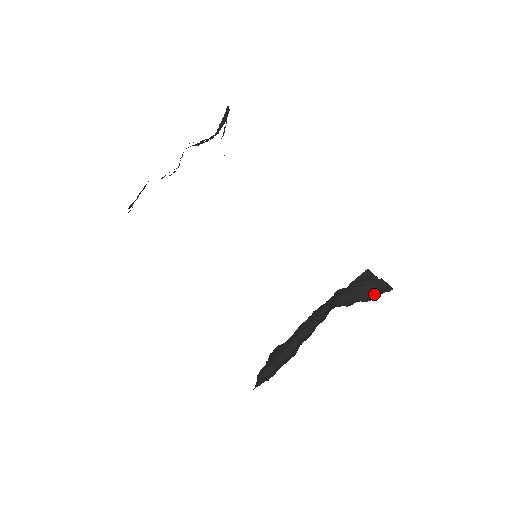
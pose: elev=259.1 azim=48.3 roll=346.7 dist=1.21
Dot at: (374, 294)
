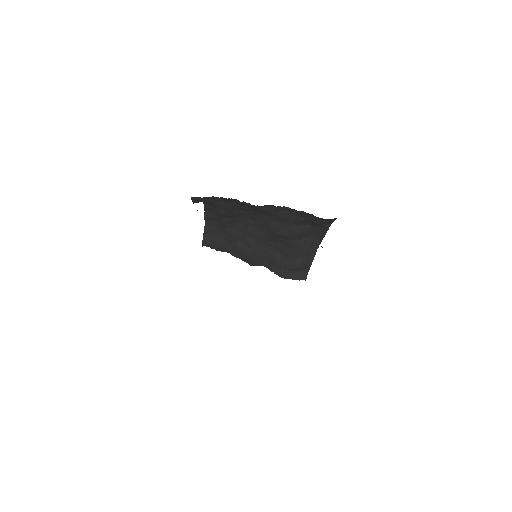
Dot at: occluded
